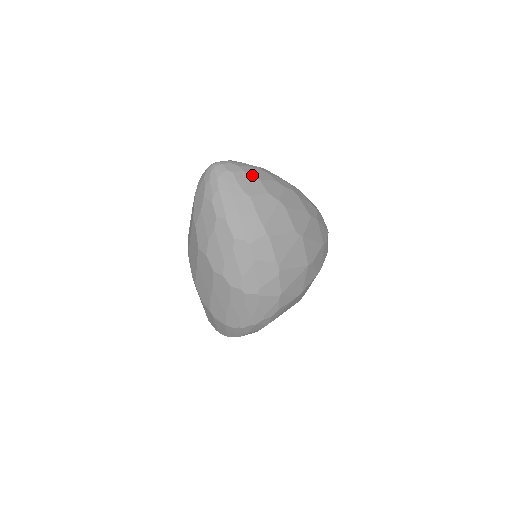
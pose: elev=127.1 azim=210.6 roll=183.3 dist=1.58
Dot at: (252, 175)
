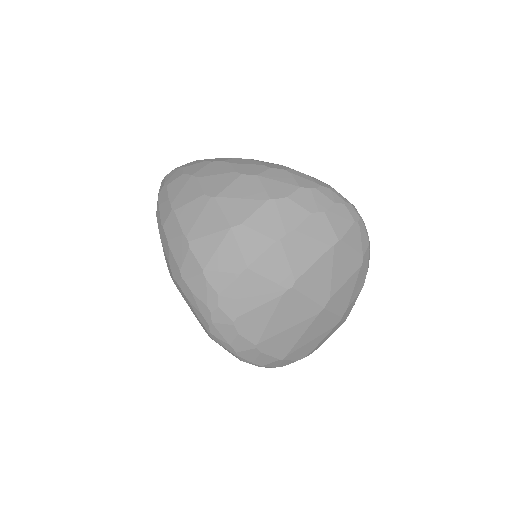
Dot at: (179, 168)
